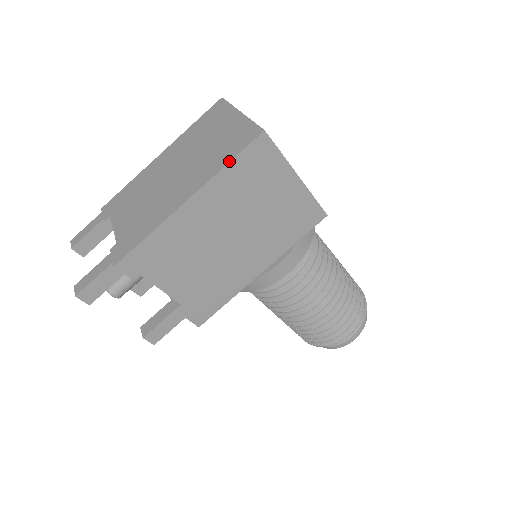
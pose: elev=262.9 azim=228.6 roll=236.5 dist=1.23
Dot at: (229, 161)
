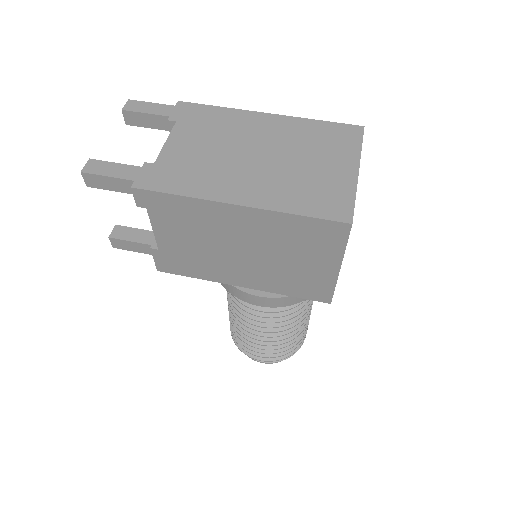
Dot at: (300, 214)
